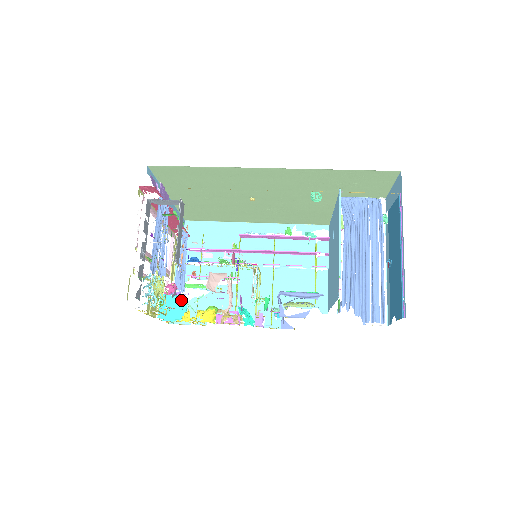
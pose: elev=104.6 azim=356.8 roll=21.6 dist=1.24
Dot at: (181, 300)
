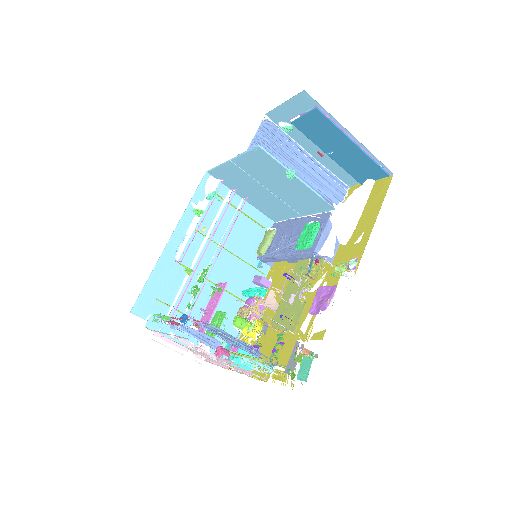
Dot at: occluded
